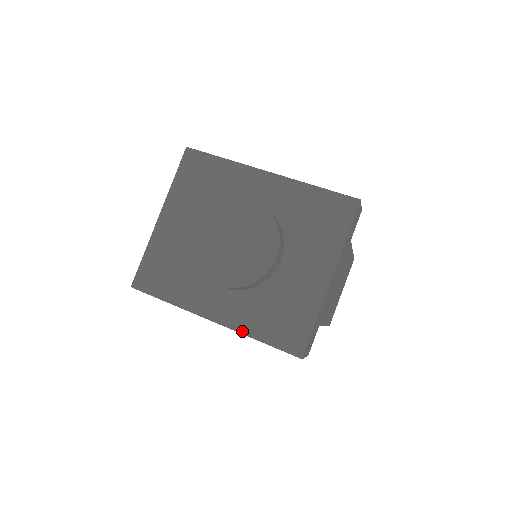
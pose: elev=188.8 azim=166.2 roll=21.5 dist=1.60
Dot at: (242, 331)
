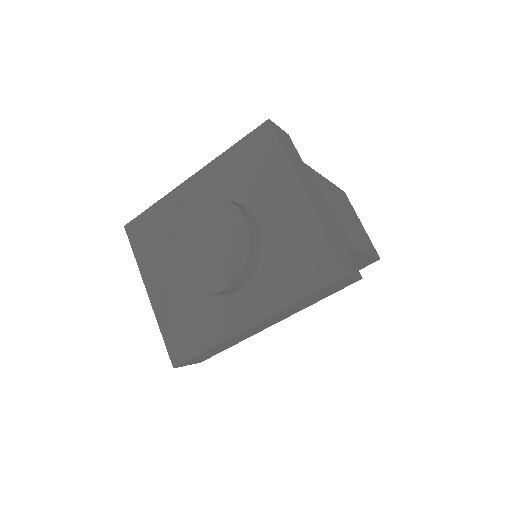
Dot at: (282, 308)
